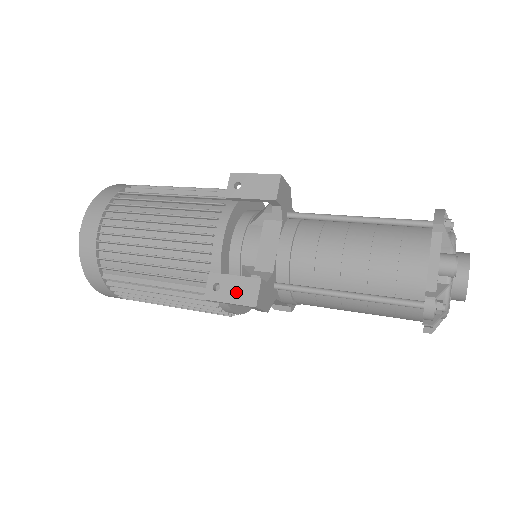
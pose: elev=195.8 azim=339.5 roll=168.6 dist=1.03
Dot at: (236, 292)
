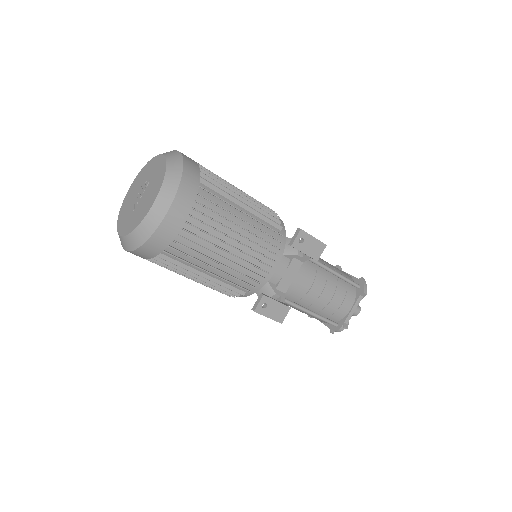
Dot at: (275, 312)
